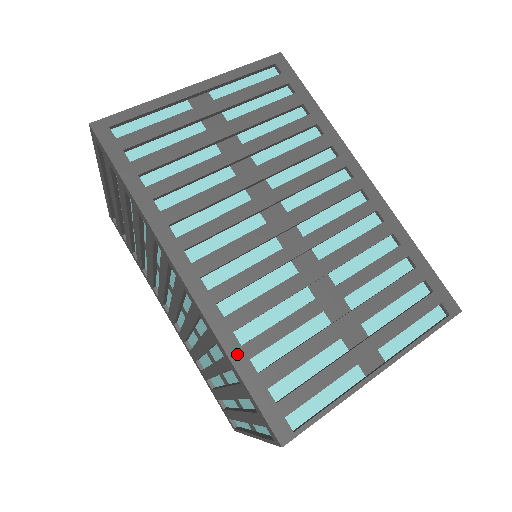
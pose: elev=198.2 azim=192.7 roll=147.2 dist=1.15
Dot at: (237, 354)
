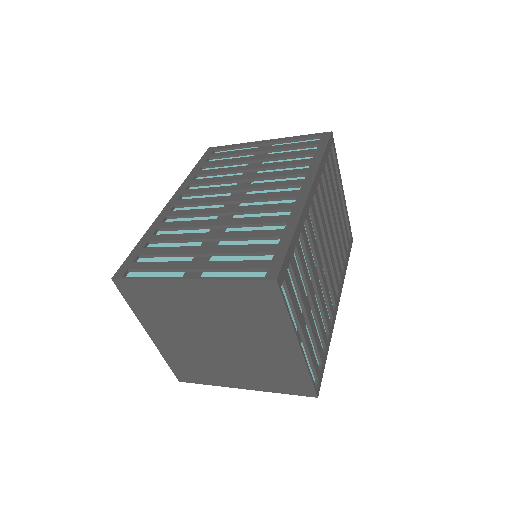
Dot at: (147, 237)
